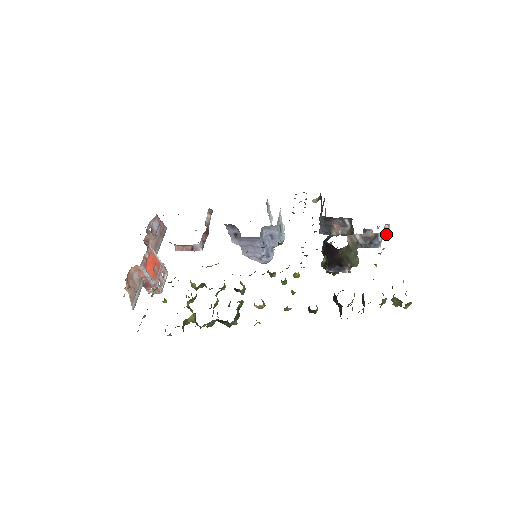
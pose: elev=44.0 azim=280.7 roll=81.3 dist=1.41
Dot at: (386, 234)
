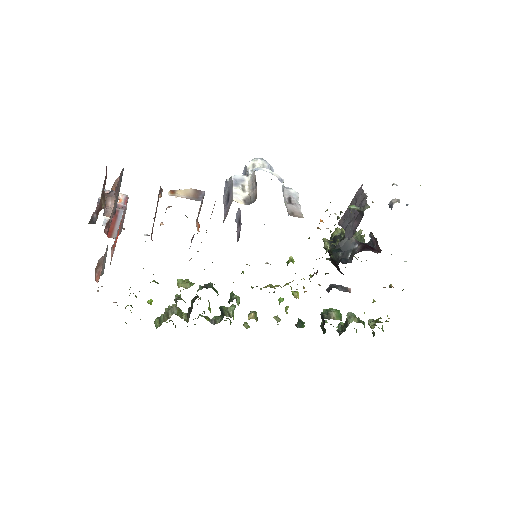
Dot at: occluded
